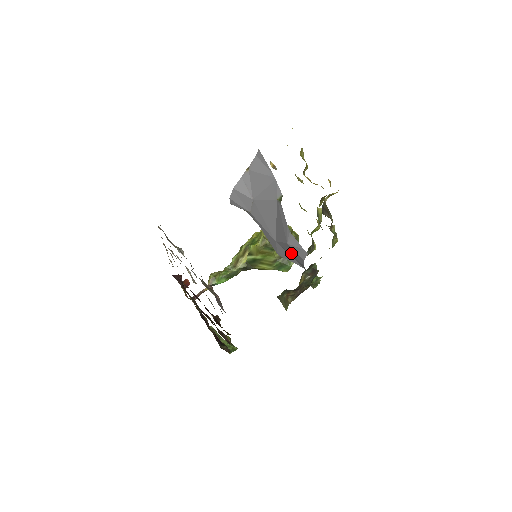
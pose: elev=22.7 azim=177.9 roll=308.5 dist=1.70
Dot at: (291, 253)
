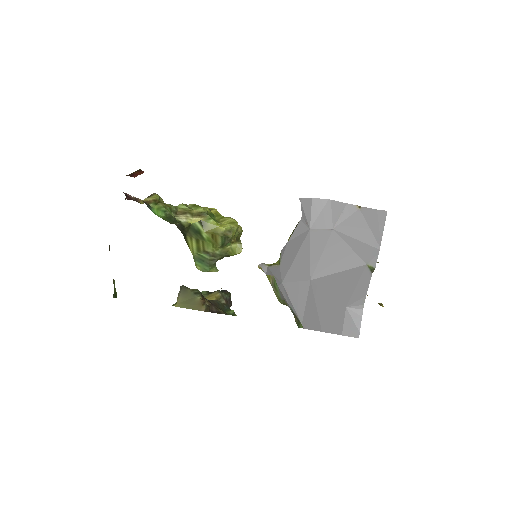
Dot at: (323, 310)
